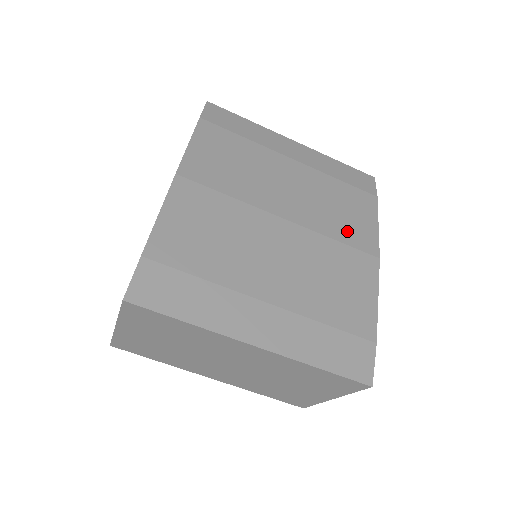
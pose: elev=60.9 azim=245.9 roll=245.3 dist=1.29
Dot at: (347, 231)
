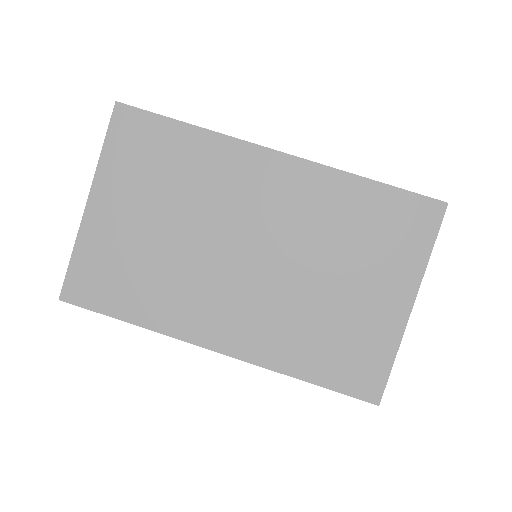
Dot at: occluded
